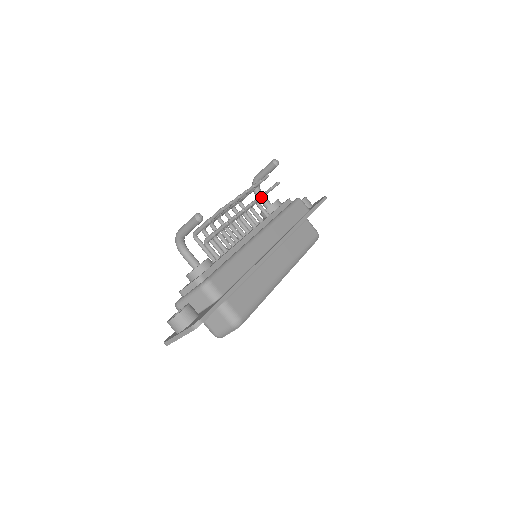
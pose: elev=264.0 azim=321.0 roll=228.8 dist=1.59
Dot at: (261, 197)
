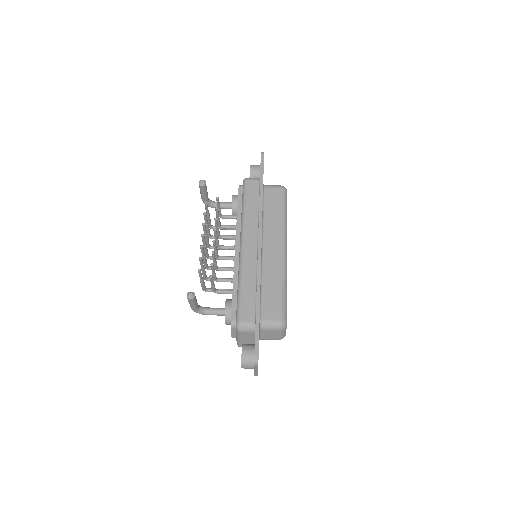
Dot at: (216, 223)
